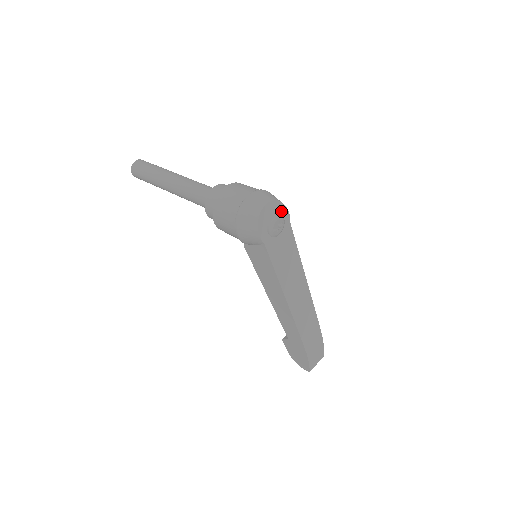
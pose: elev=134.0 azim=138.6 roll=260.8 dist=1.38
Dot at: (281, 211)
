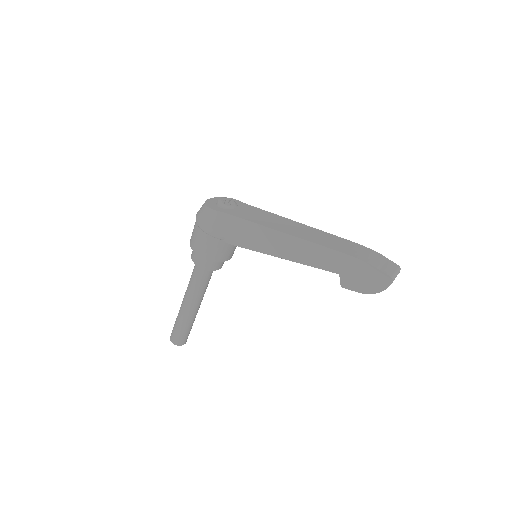
Dot at: occluded
